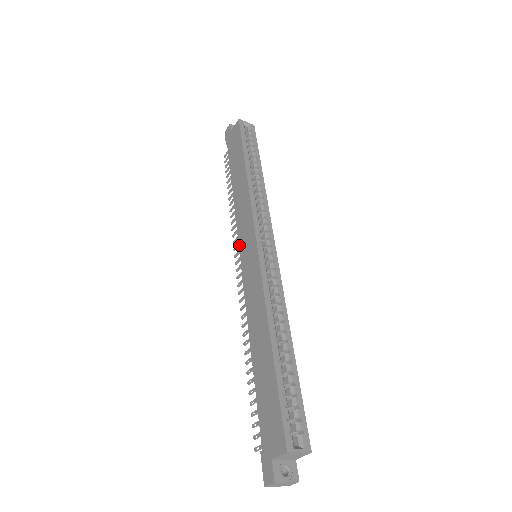
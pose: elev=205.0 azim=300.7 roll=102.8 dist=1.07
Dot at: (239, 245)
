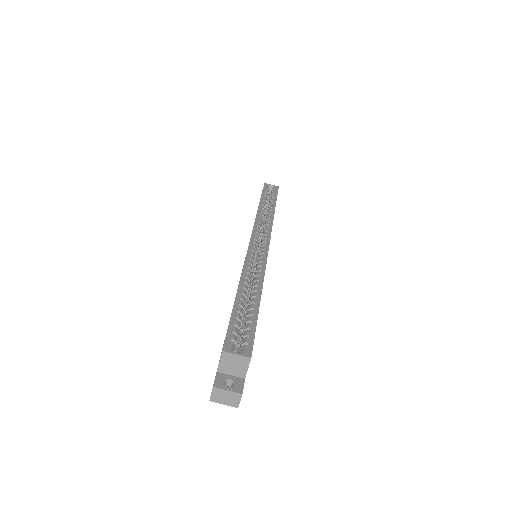
Dot at: occluded
